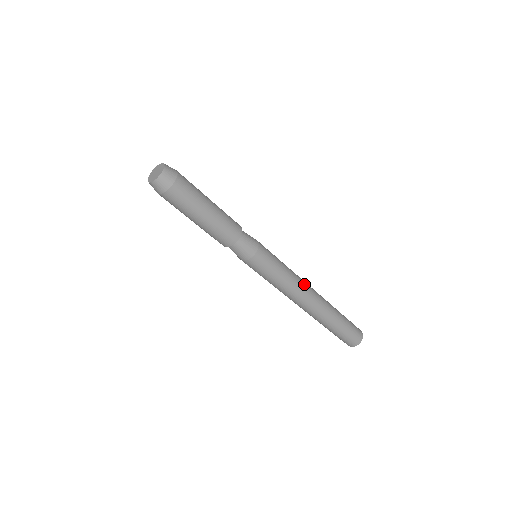
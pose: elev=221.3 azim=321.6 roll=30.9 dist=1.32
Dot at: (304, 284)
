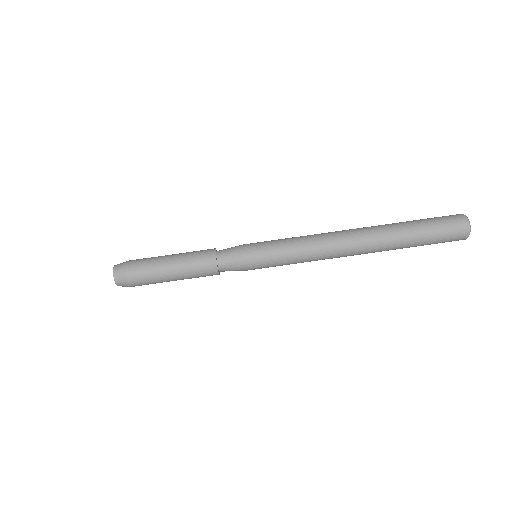
Dot at: occluded
